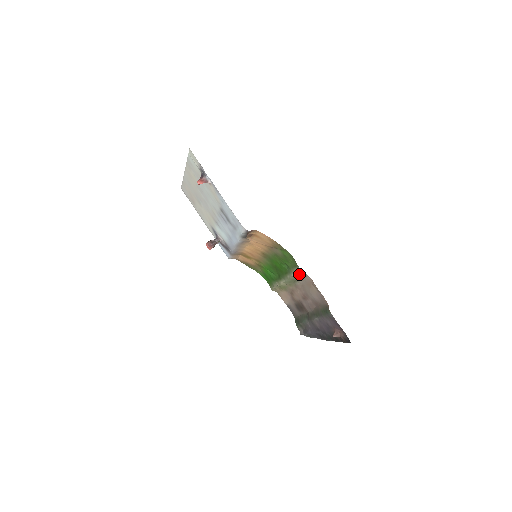
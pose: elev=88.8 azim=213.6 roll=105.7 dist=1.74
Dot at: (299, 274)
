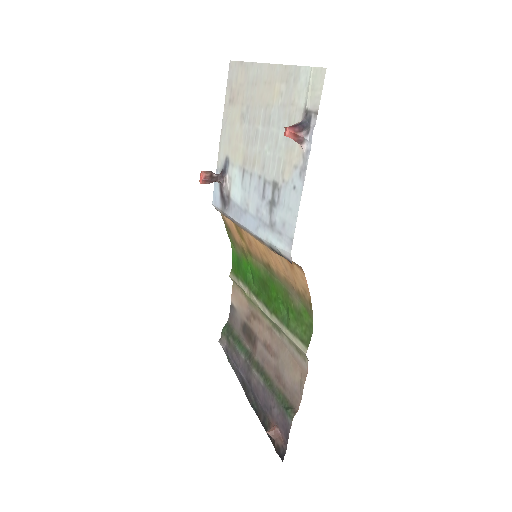
Dot at: (296, 345)
